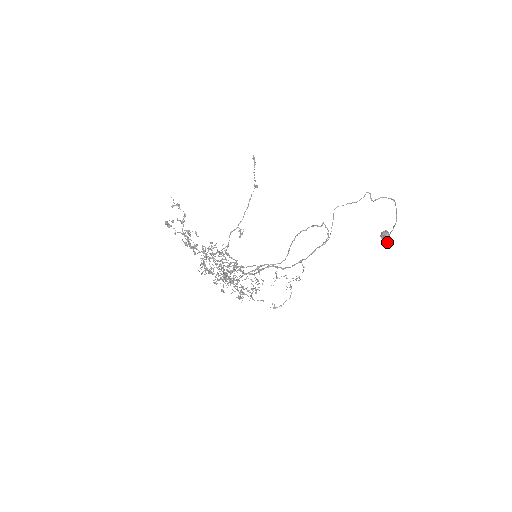
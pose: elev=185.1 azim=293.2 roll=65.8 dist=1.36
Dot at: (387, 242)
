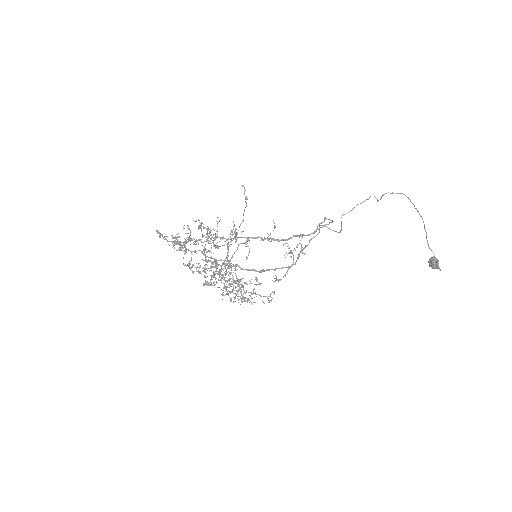
Dot at: (437, 264)
